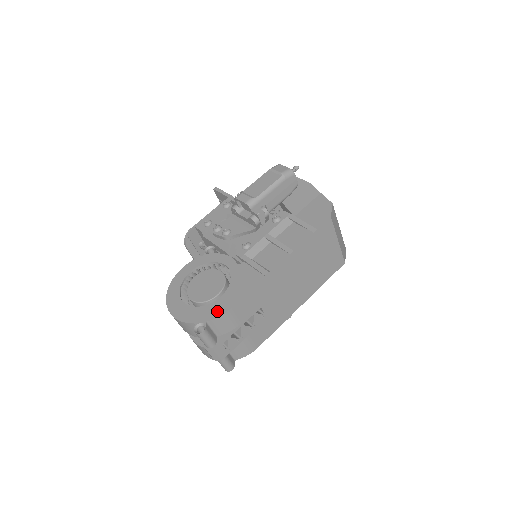
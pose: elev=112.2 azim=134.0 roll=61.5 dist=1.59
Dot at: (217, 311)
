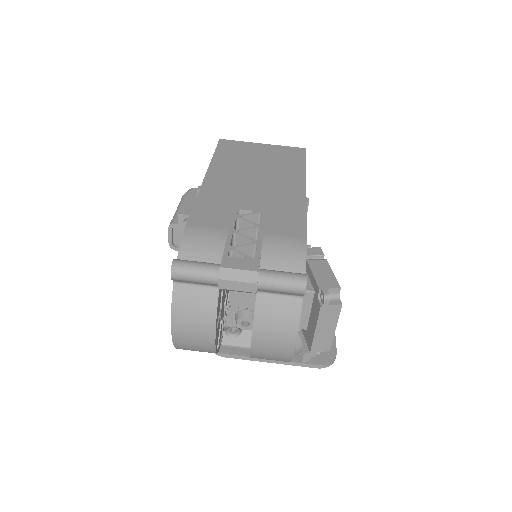
Dot at: occluded
